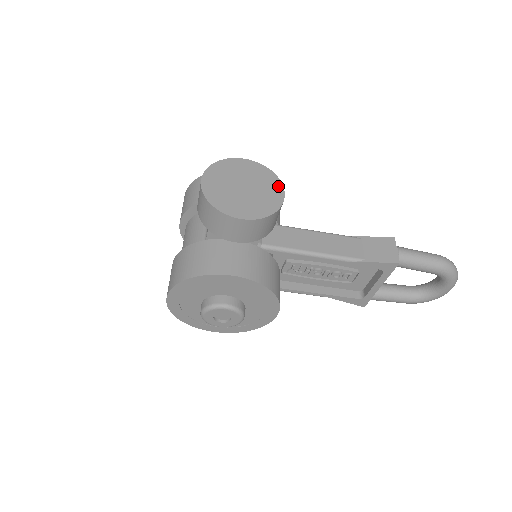
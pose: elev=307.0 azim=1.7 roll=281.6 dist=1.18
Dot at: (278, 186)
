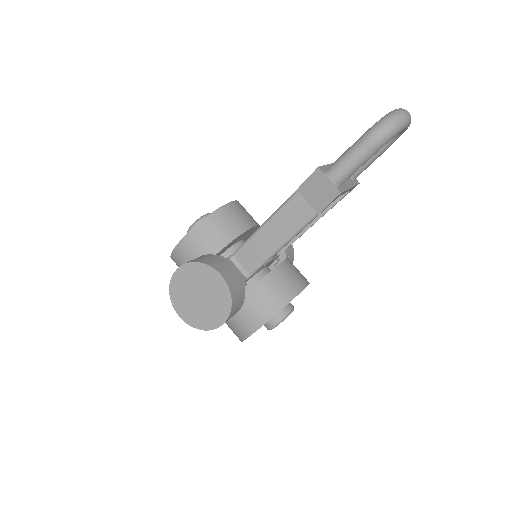
Dot at: (212, 273)
